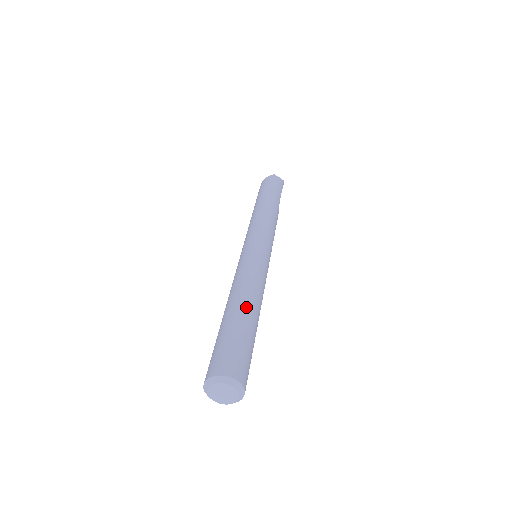
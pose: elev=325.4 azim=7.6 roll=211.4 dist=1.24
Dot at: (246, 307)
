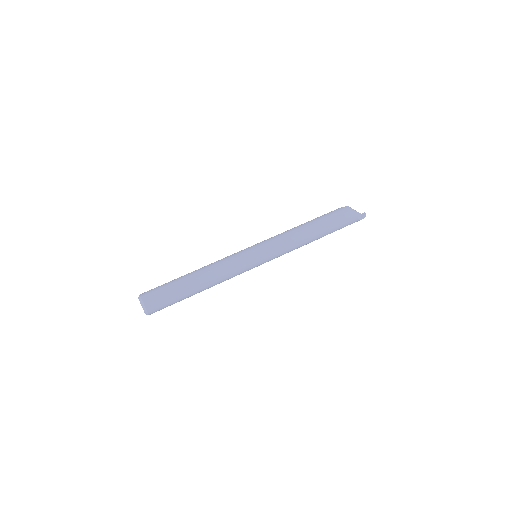
Dot at: (198, 286)
